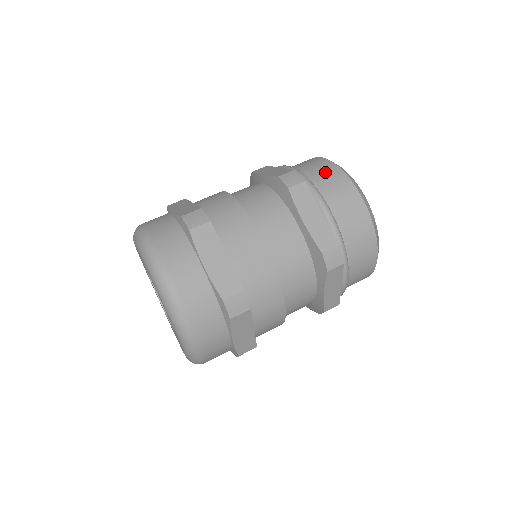
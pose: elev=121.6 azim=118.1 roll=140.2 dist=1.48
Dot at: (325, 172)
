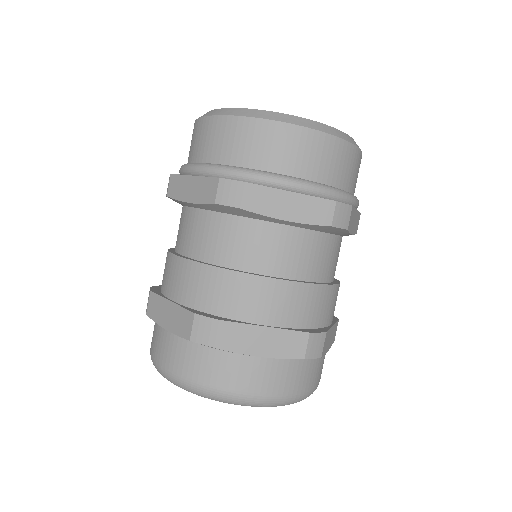
Dot at: (243, 139)
